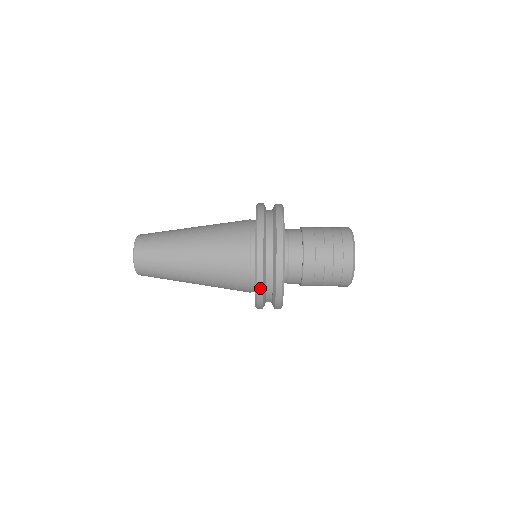
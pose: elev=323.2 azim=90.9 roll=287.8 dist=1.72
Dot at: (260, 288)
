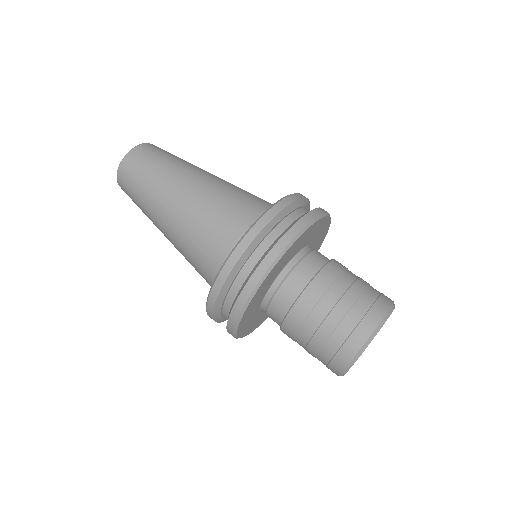
Dot at: (219, 284)
